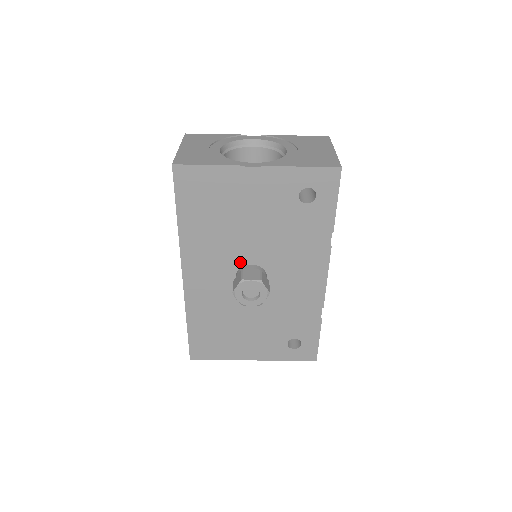
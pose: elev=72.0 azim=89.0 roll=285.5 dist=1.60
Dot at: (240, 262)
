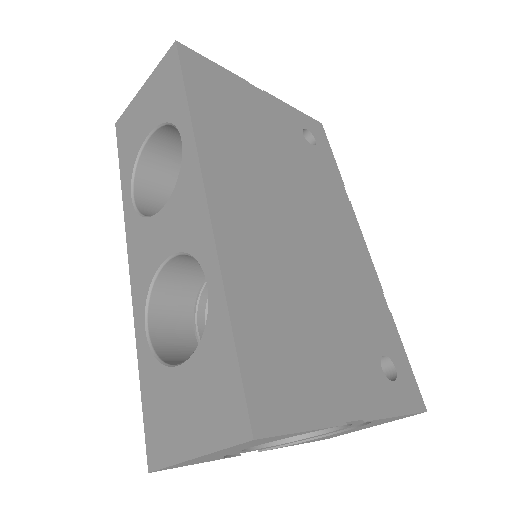
Dot at: occluded
